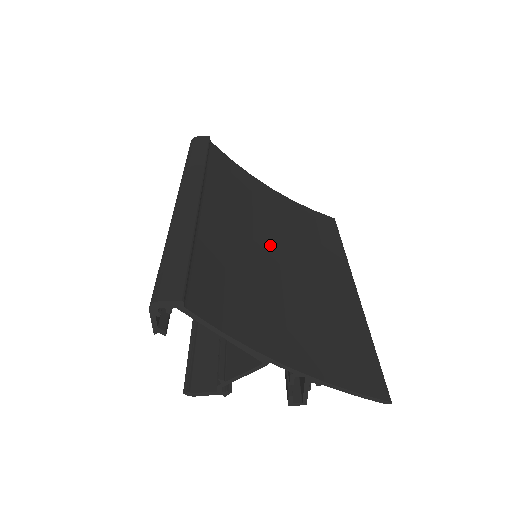
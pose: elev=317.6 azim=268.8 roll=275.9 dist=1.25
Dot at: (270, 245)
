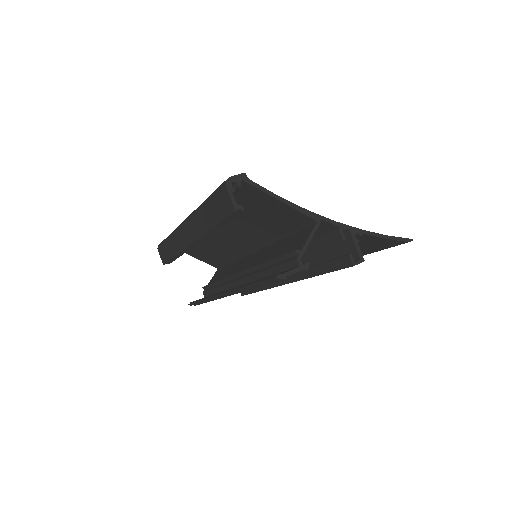
Dot at: occluded
